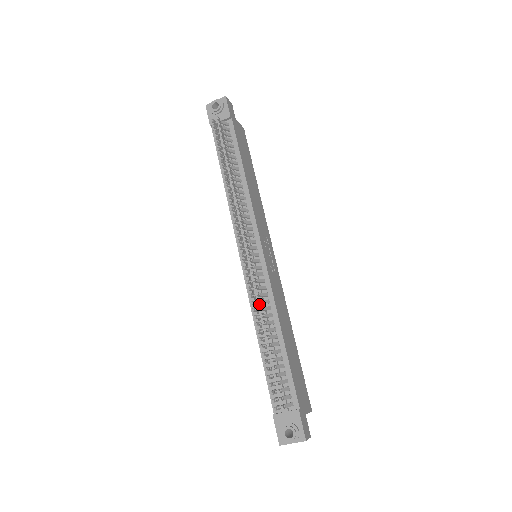
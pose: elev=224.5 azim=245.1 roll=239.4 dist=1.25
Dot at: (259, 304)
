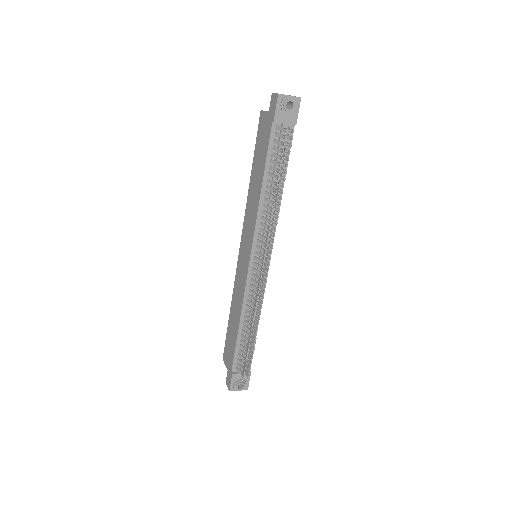
Dot at: (252, 303)
